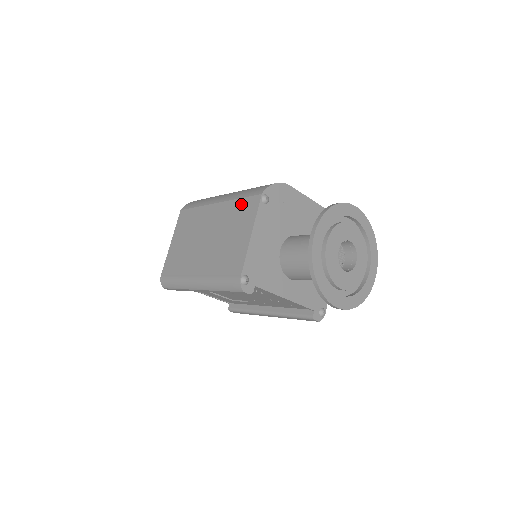
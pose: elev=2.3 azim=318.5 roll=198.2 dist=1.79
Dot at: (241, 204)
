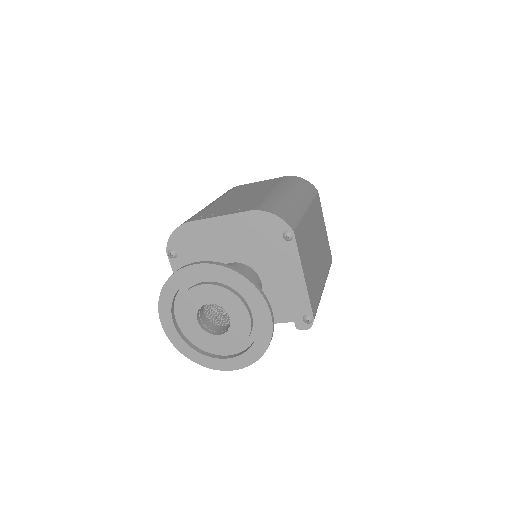
Dot at: occluded
